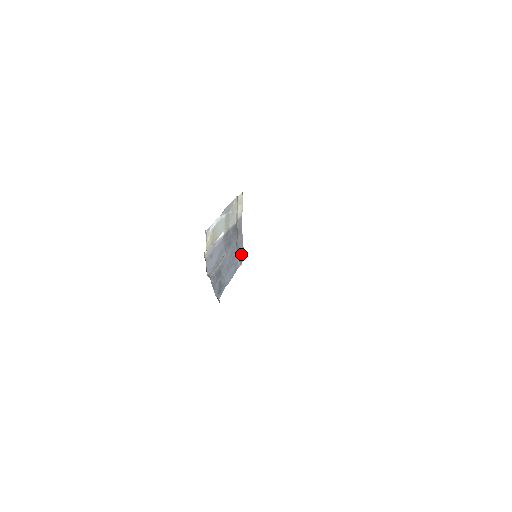
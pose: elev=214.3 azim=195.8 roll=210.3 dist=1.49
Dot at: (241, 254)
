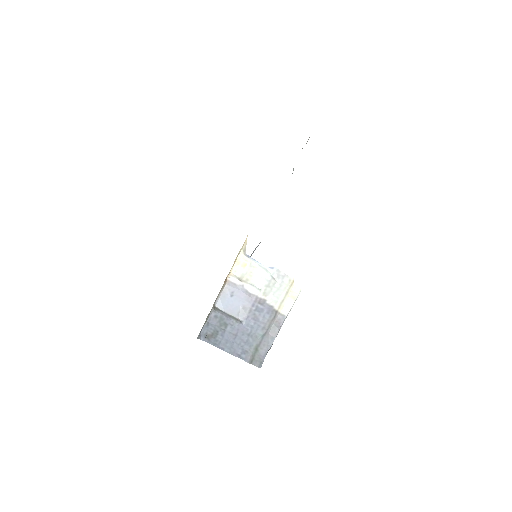
Dot at: (258, 357)
